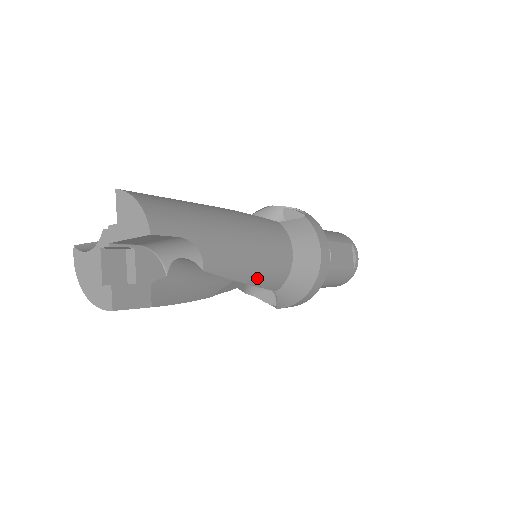
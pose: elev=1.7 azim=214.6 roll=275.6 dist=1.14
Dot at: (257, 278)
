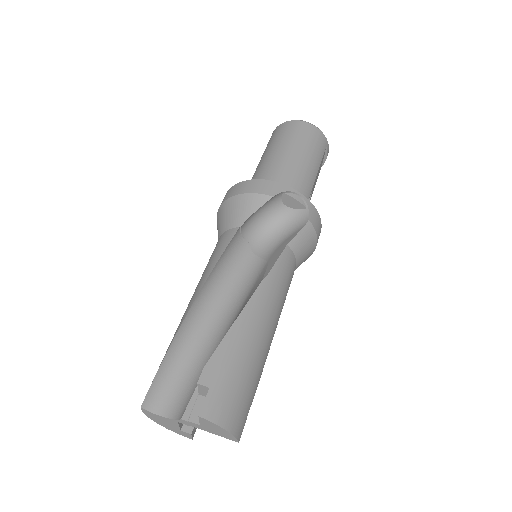
Dot at: occluded
